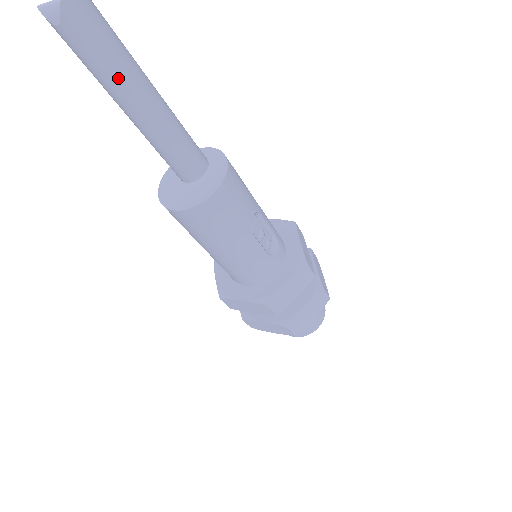
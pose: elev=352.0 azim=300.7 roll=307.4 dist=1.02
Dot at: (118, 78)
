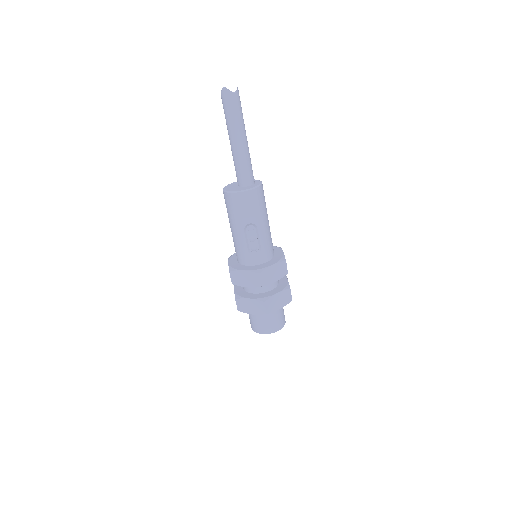
Dot at: (229, 124)
